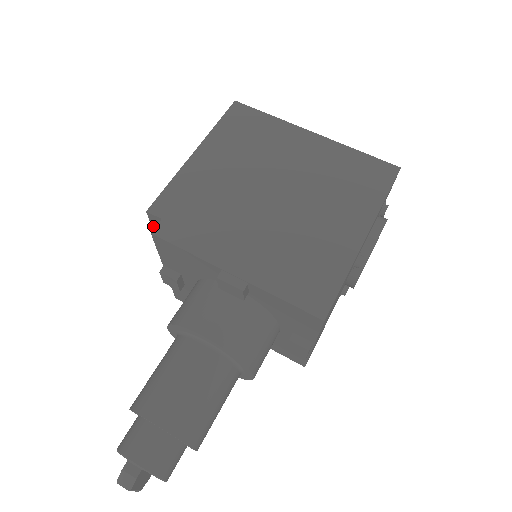
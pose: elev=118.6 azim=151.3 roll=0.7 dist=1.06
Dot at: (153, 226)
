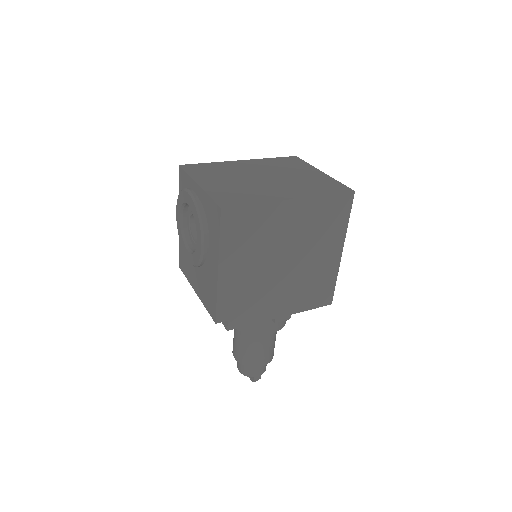
Dot at: (210, 313)
